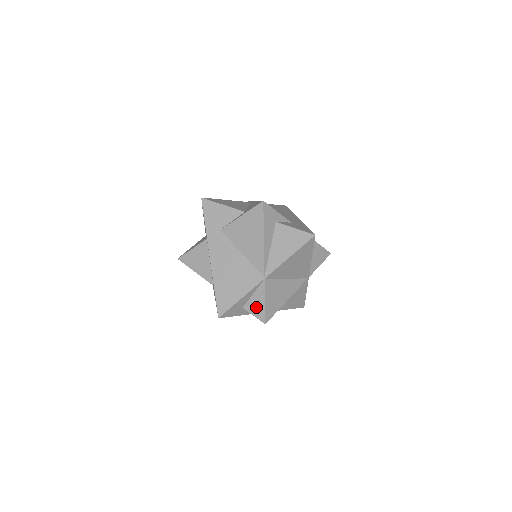
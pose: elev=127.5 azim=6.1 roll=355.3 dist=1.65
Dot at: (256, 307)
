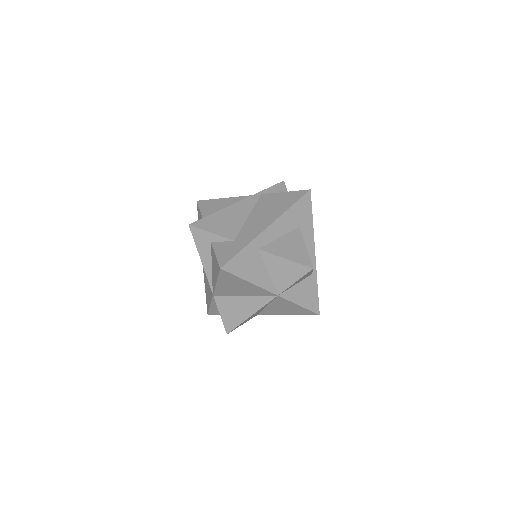
Dot at: occluded
